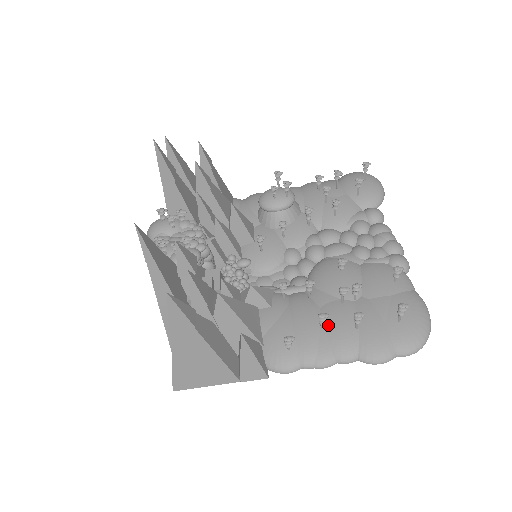
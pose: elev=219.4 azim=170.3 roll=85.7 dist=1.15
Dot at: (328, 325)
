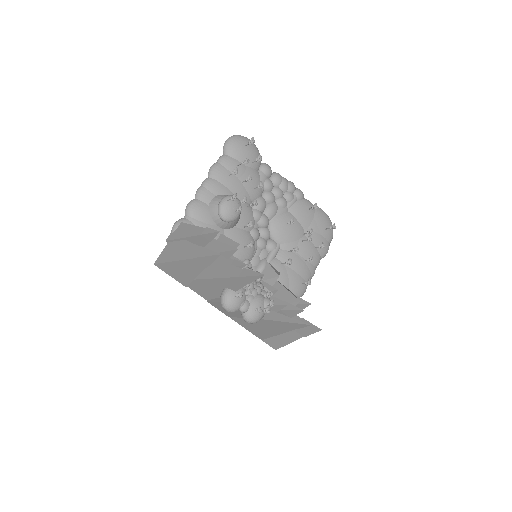
Dot at: (306, 257)
